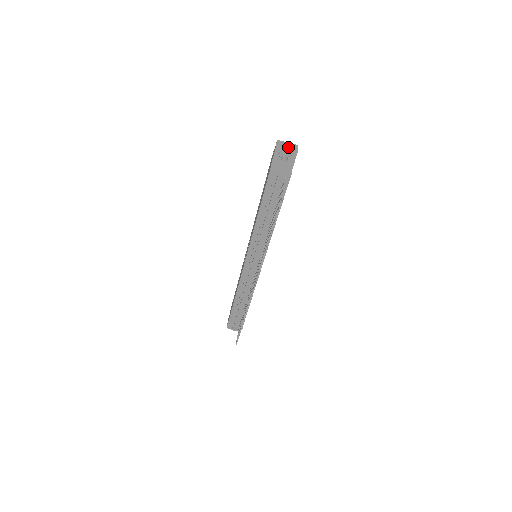
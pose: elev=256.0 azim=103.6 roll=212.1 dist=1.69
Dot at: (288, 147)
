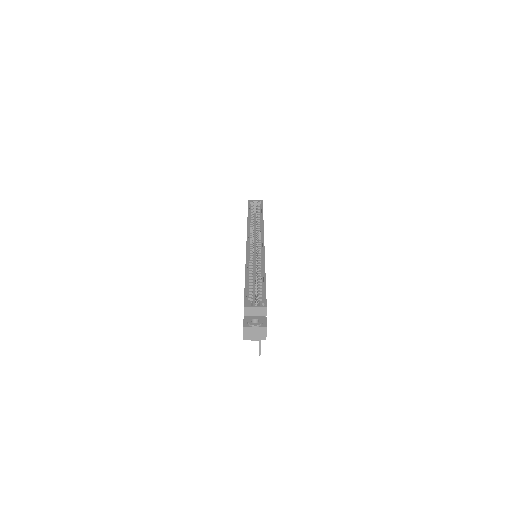
Dot at: (256, 335)
